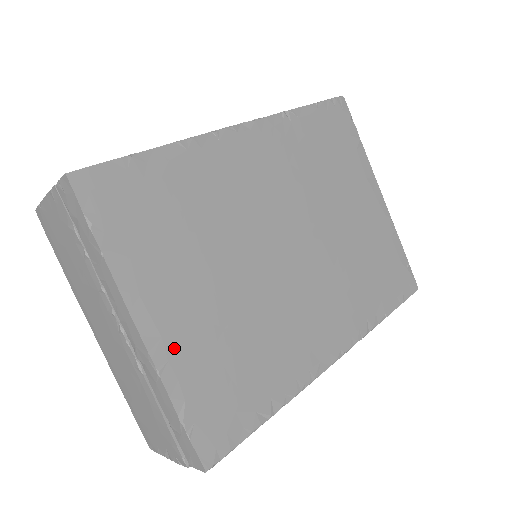
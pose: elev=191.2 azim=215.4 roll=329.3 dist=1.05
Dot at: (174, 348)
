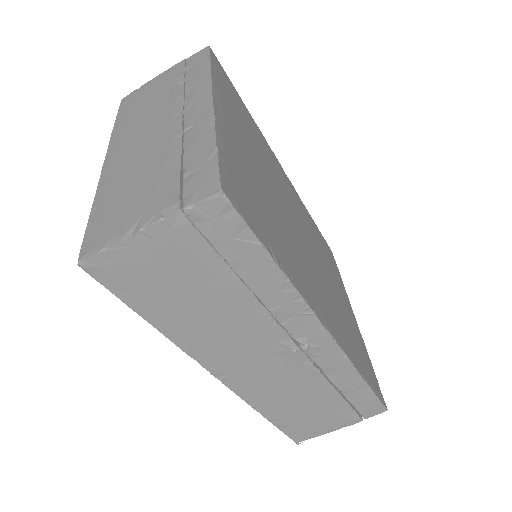
Dot at: (228, 134)
